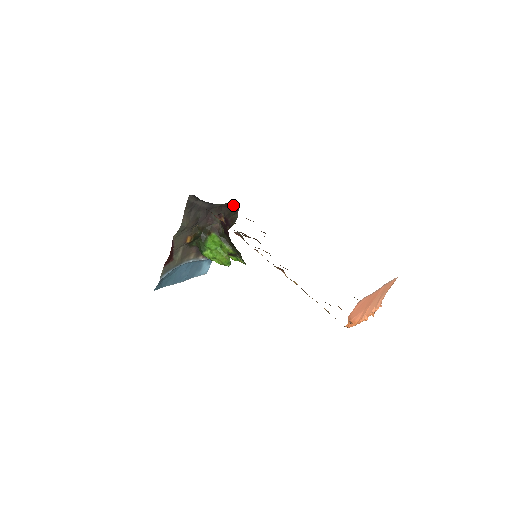
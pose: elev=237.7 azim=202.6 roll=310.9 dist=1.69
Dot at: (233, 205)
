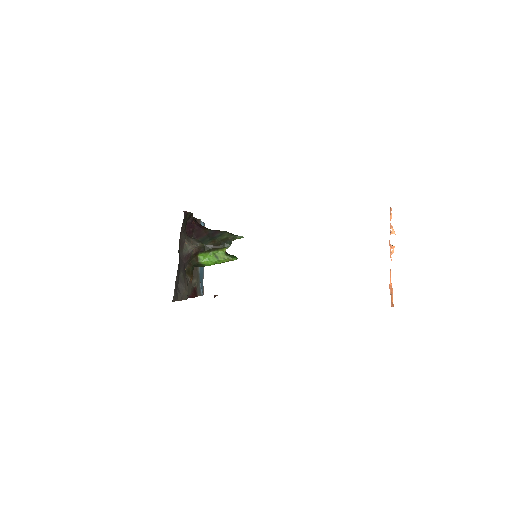
Dot at: (182, 224)
